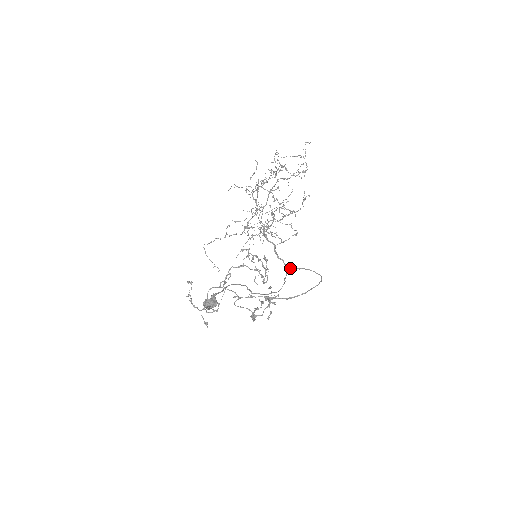
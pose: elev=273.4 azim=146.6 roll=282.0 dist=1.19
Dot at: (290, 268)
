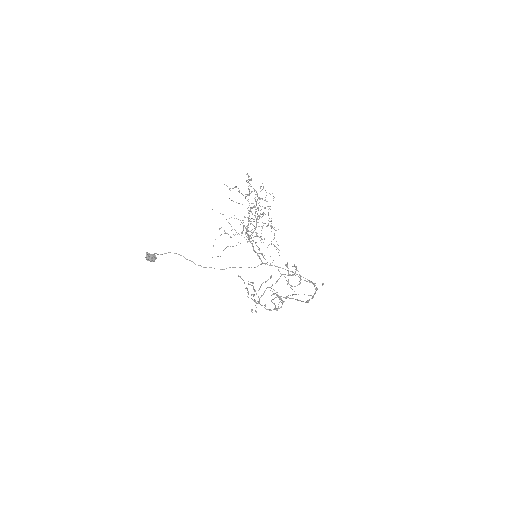
Dot at: occluded
